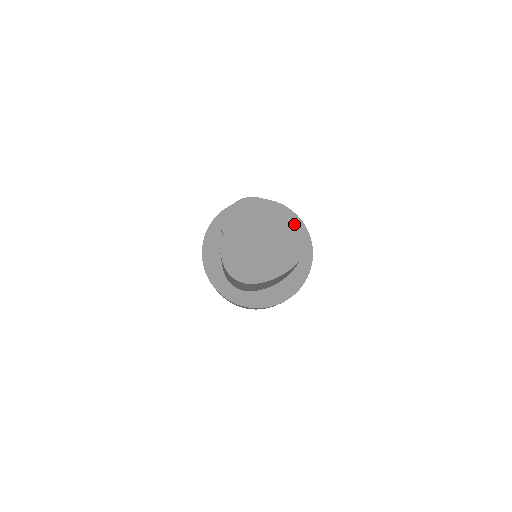
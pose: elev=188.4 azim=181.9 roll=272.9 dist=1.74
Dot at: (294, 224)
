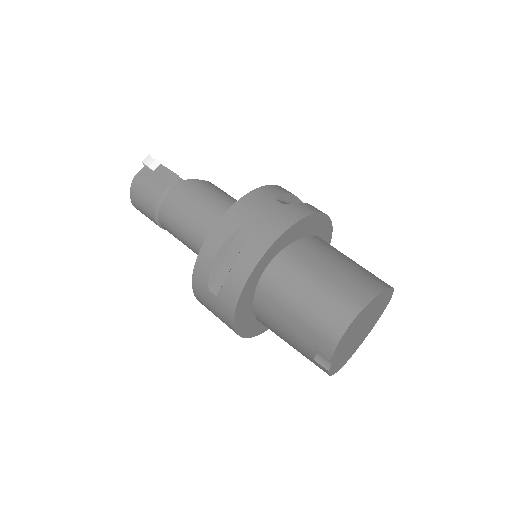
Dot at: (388, 293)
